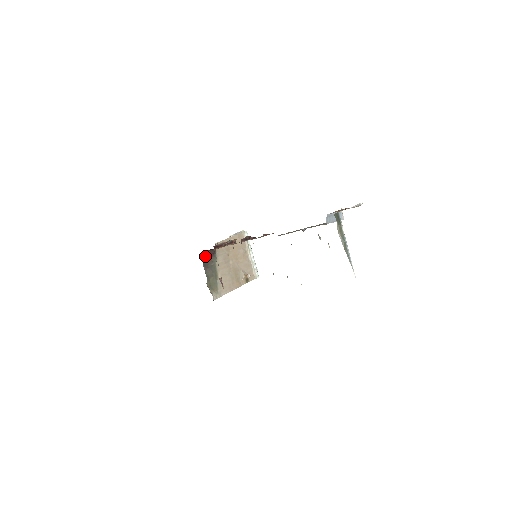
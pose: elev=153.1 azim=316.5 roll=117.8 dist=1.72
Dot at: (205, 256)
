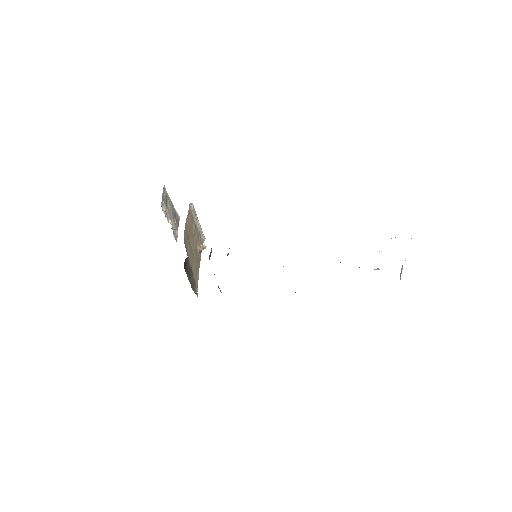
Dot at: (184, 264)
